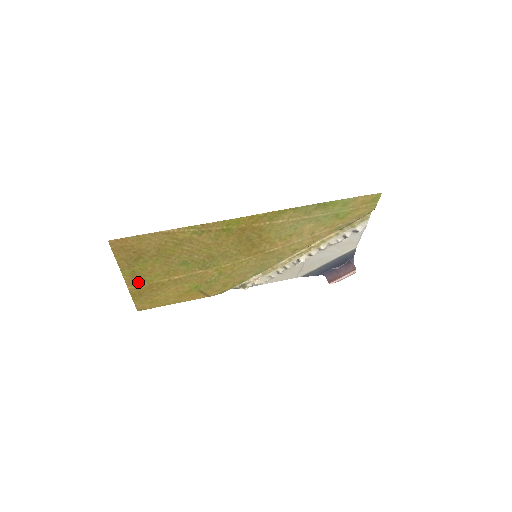
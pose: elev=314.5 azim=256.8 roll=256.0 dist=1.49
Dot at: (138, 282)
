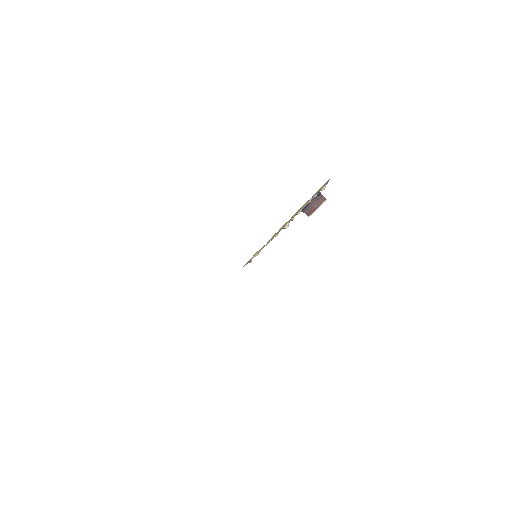
Dot at: occluded
